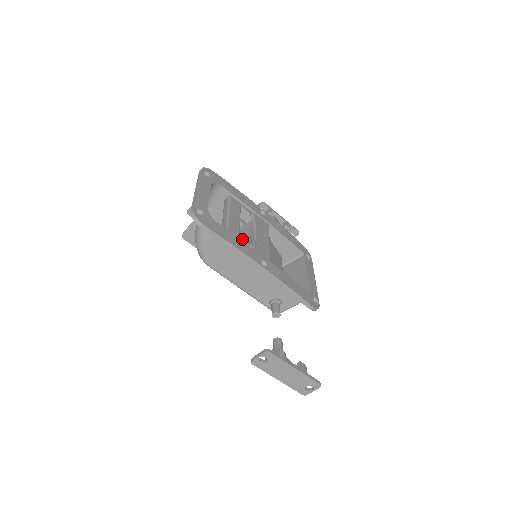
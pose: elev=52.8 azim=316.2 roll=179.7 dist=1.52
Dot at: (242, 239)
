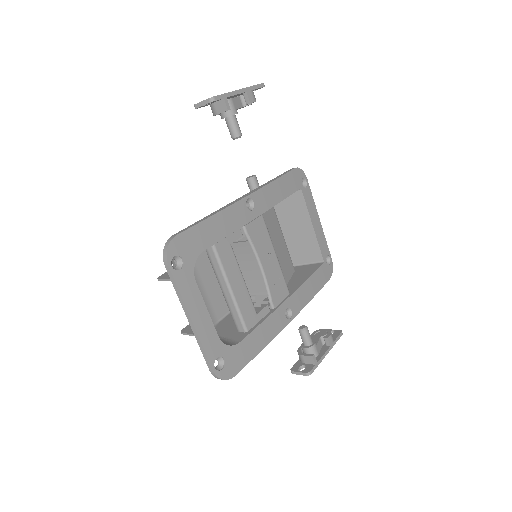
Dot at: (260, 313)
